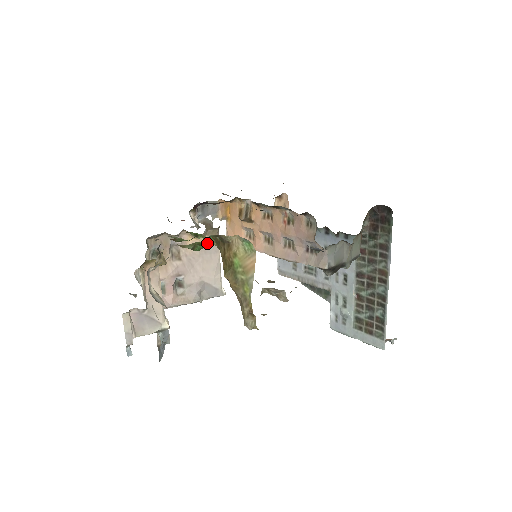
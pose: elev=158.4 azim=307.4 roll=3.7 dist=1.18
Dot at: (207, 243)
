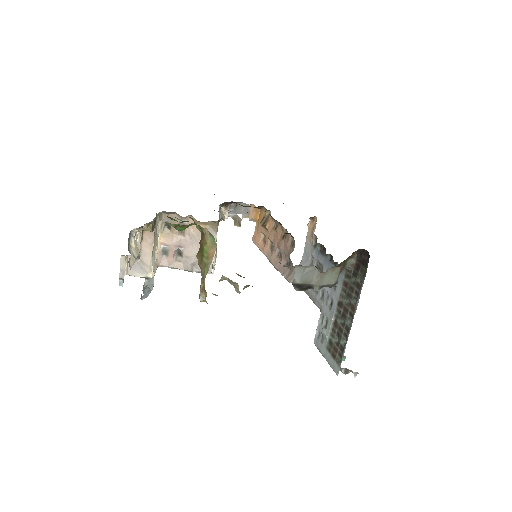
Dot at: occluded
